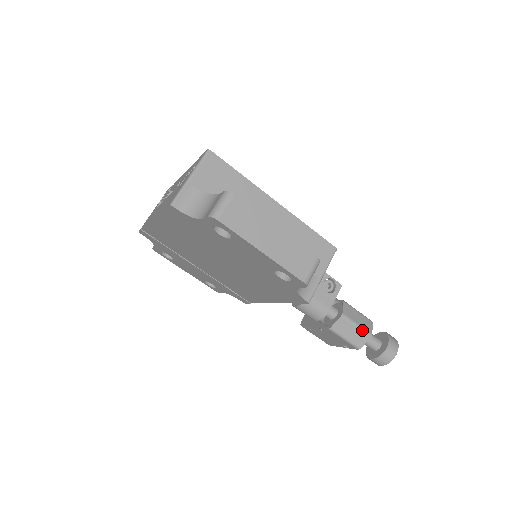
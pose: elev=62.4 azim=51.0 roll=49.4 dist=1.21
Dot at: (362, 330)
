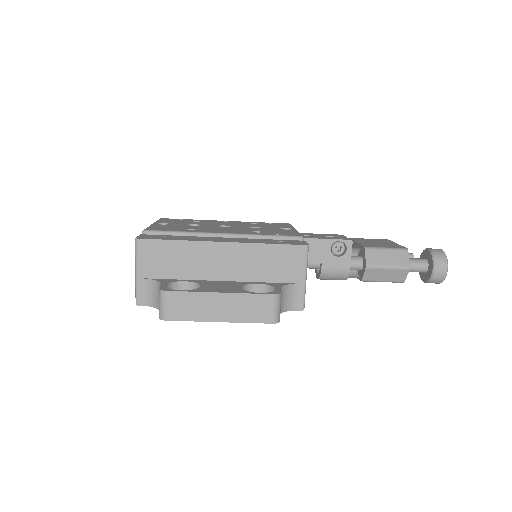
Dot at: (396, 269)
